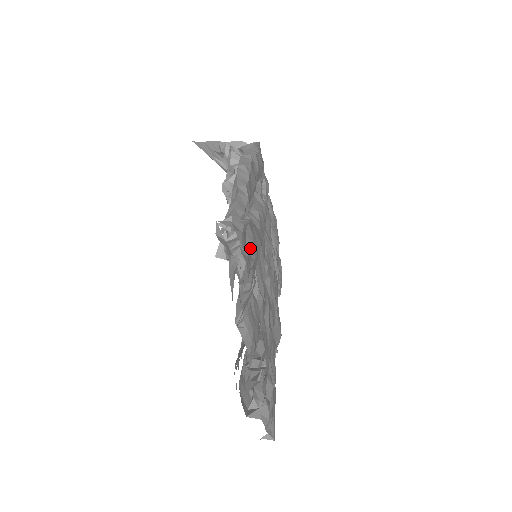
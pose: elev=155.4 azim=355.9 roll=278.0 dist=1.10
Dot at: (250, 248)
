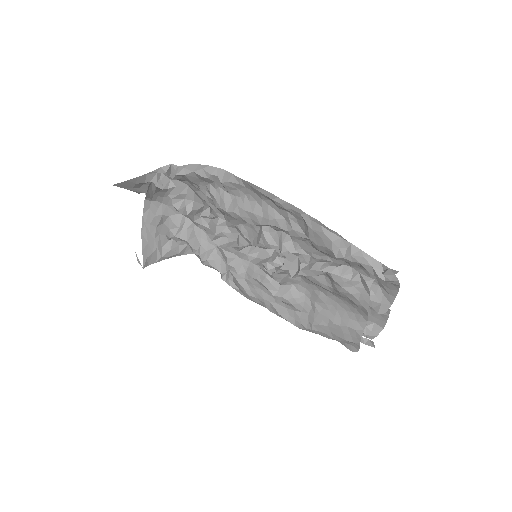
Dot at: occluded
